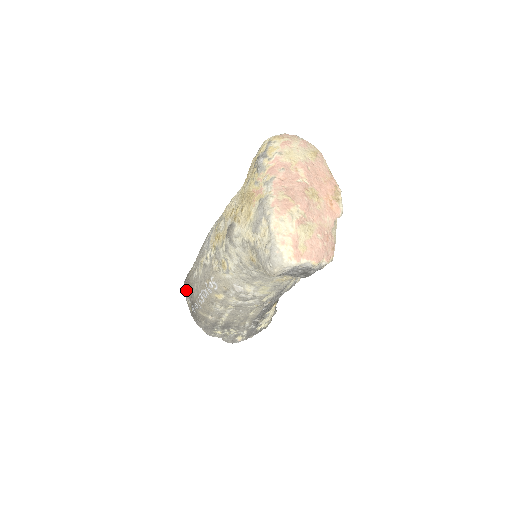
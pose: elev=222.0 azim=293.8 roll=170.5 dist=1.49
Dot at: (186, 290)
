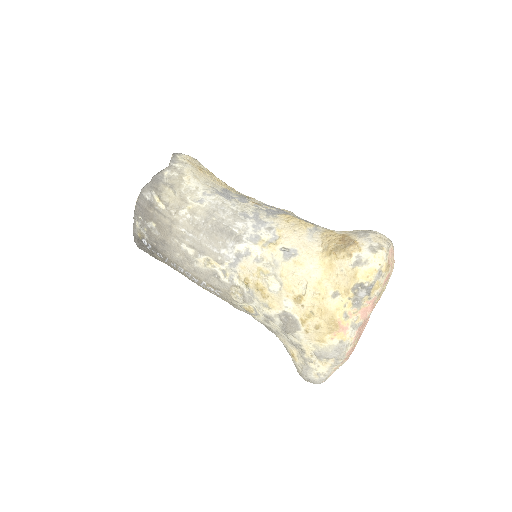
Dot at: (143, 216)
